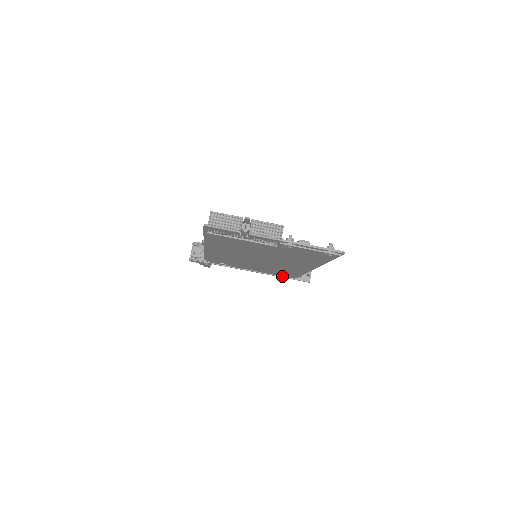
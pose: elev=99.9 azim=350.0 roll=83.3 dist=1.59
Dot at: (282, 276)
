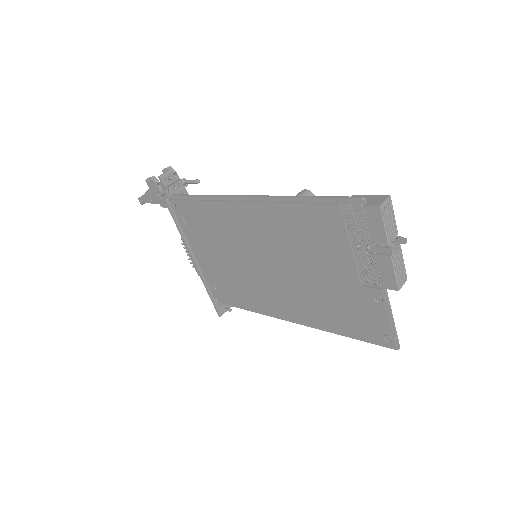
Dot at: (208, 287)
